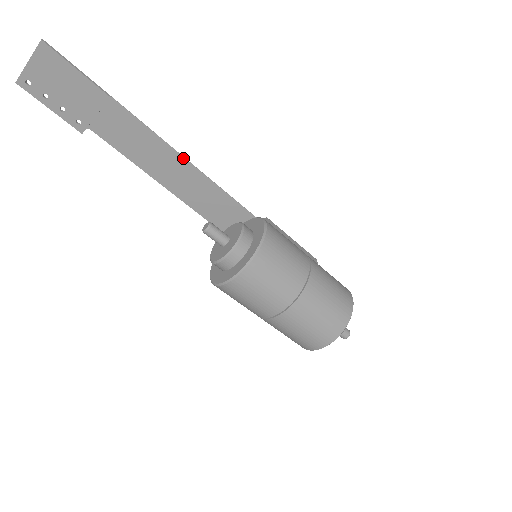
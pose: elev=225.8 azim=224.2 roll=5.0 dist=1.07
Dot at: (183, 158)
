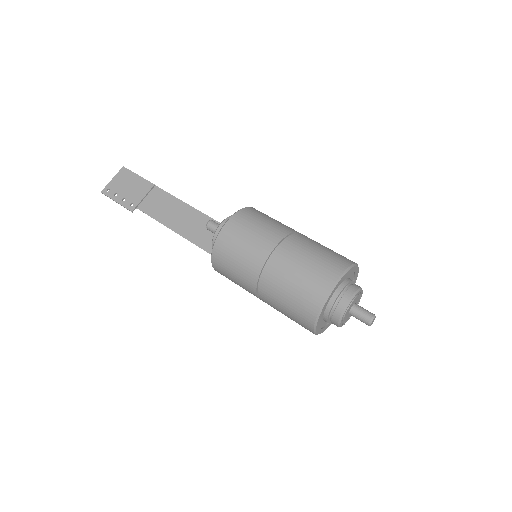
Dot at: (198, 211)
